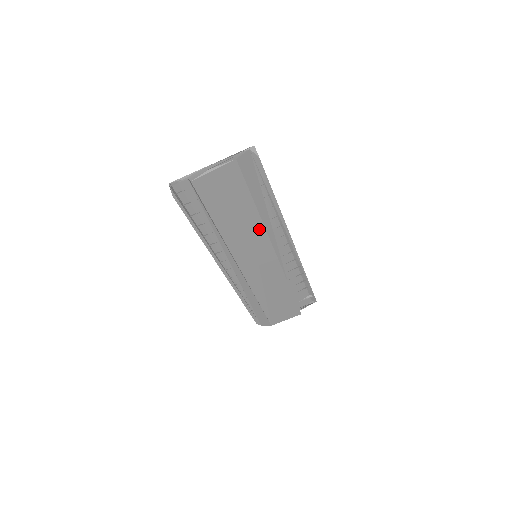
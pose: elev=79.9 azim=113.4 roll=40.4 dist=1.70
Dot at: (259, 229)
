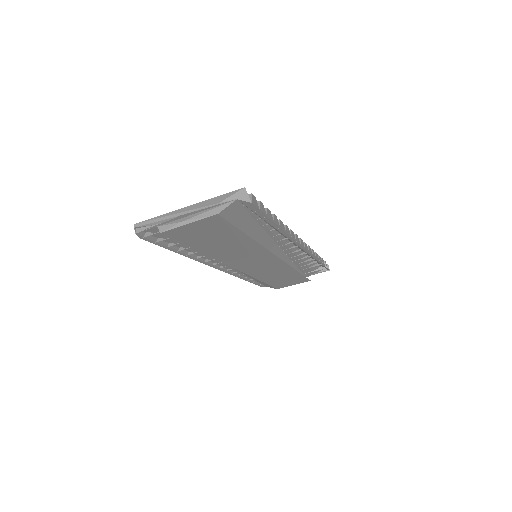
Dot at: (257, 248)
